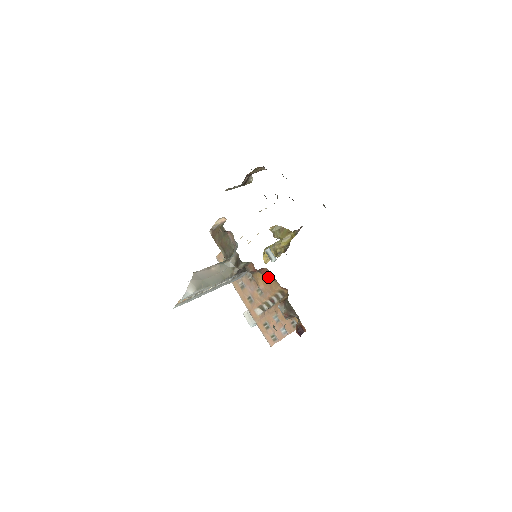
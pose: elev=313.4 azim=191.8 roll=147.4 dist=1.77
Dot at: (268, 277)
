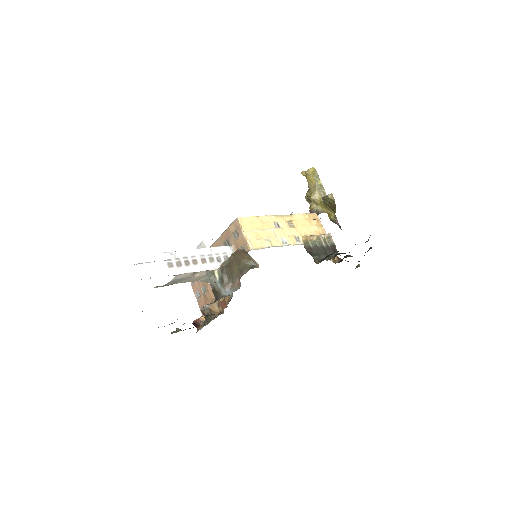
Dot at: (223, 305)
